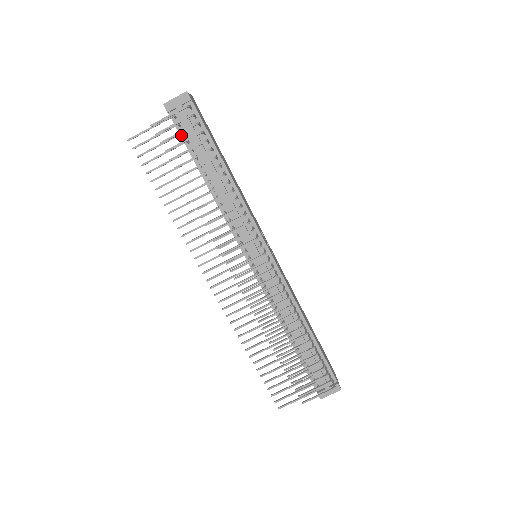
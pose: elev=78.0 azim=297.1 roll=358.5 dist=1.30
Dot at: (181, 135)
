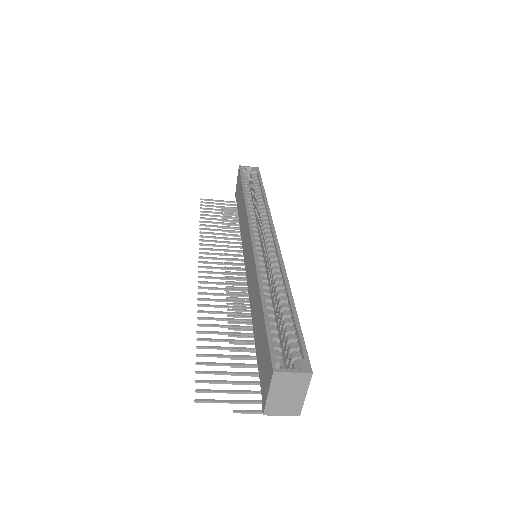
Dot at: (260, 375)
